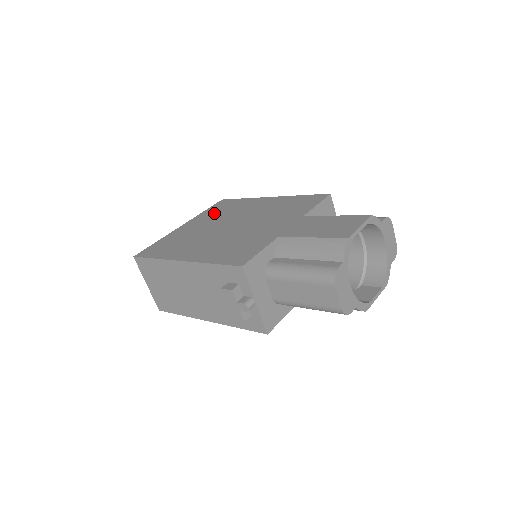
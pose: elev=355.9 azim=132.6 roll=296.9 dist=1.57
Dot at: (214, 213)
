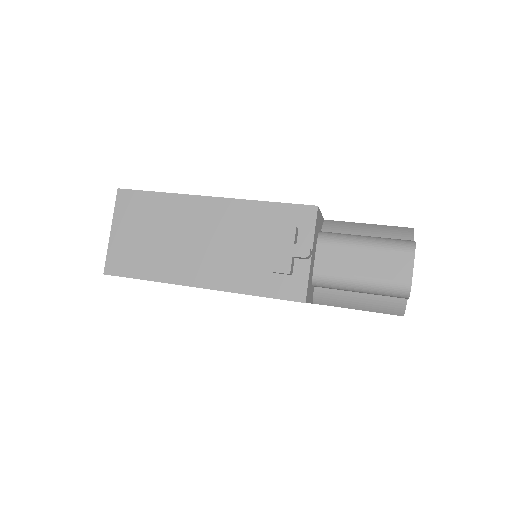
Dot at: occluded
